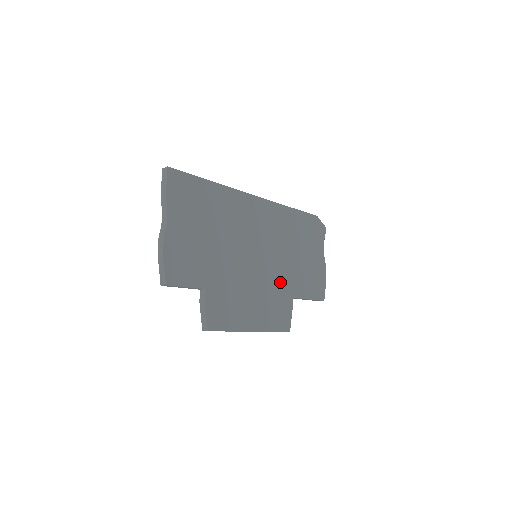
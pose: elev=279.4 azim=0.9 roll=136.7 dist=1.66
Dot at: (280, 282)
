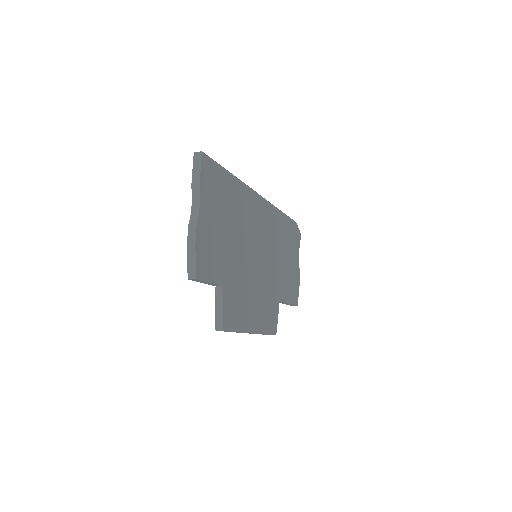
Dot at: (272, 284)
